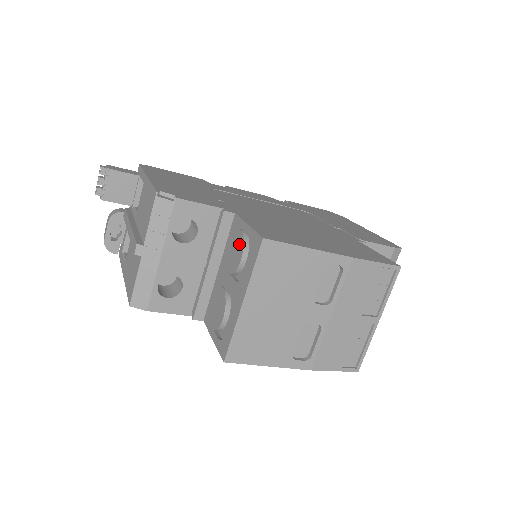
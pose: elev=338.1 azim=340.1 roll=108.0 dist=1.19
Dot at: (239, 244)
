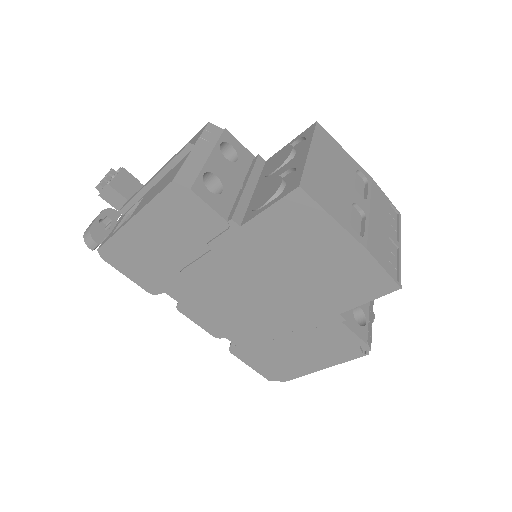
Dot at: (284, 151)
